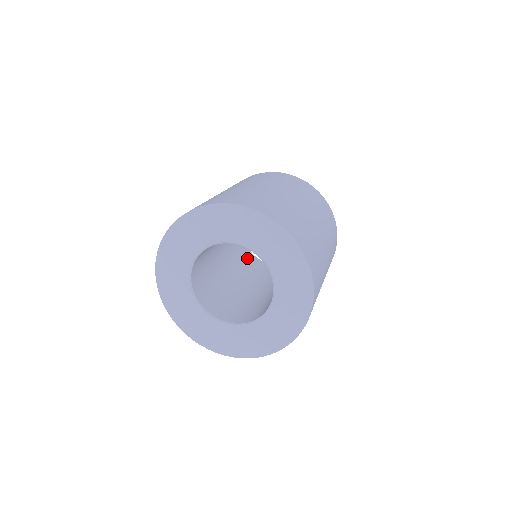
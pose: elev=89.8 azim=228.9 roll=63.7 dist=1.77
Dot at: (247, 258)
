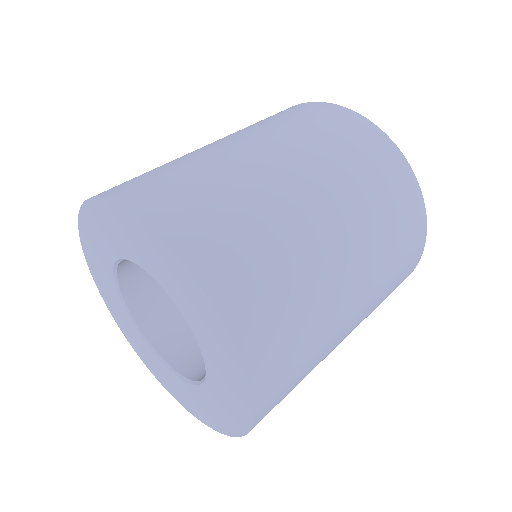
Dot at: occluded
